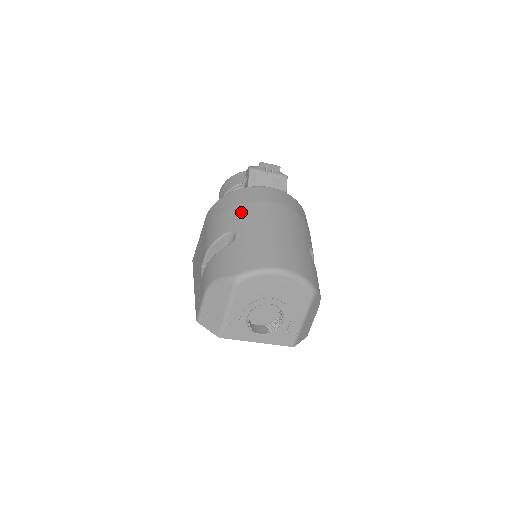
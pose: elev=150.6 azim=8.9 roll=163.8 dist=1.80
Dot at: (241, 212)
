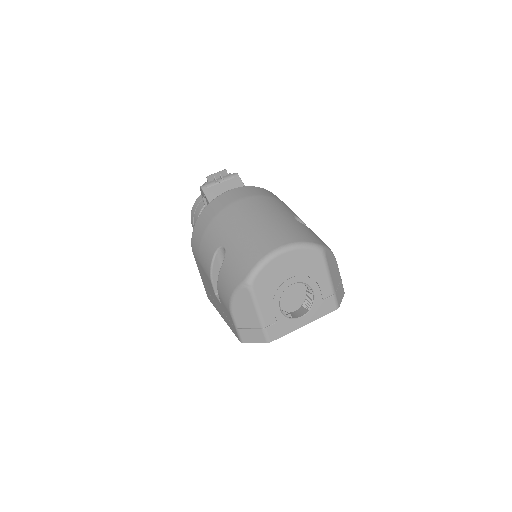
Dot at: (216, 226)
